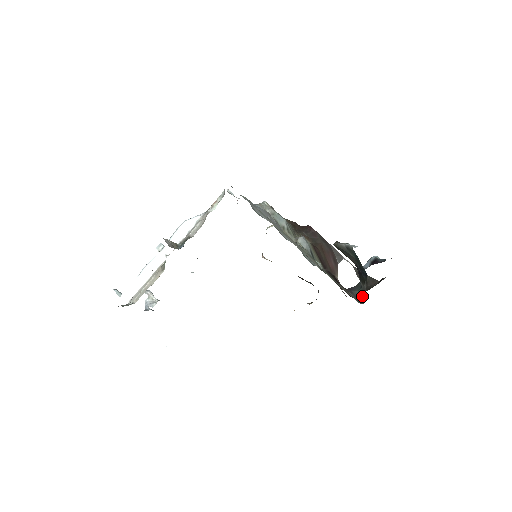
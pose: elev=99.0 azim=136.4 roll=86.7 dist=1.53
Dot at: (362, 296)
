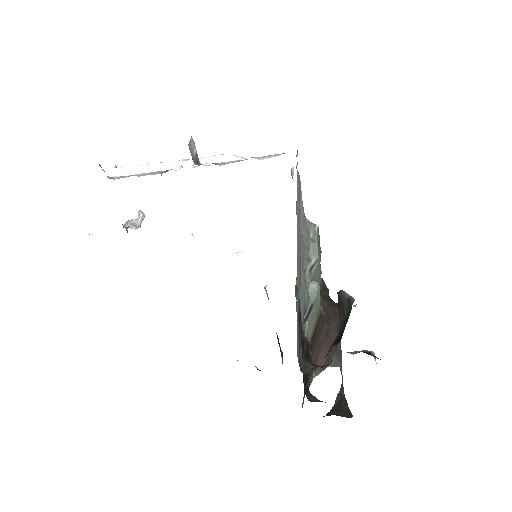
Dot at: occluded
